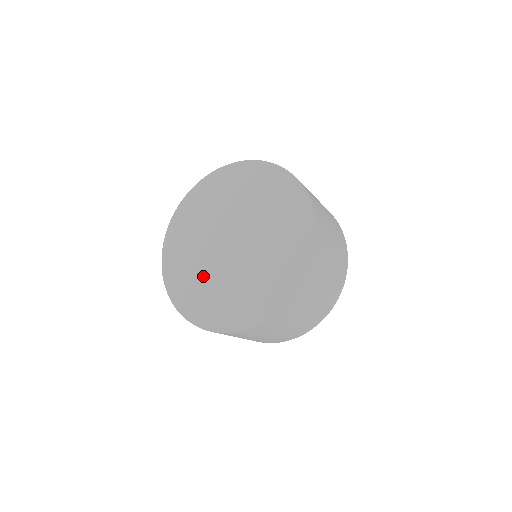
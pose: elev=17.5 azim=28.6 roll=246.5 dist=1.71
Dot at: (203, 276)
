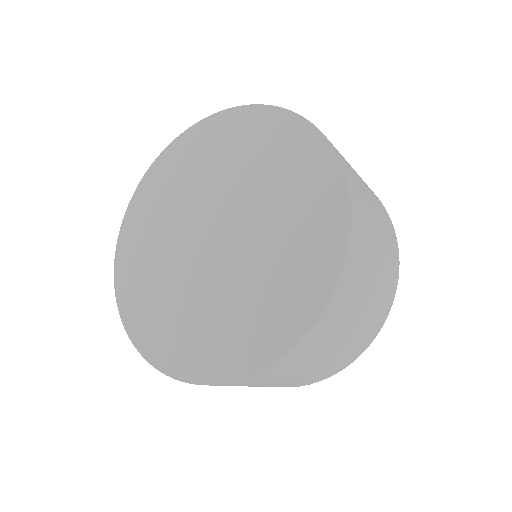
Dot at: (161, 266)
